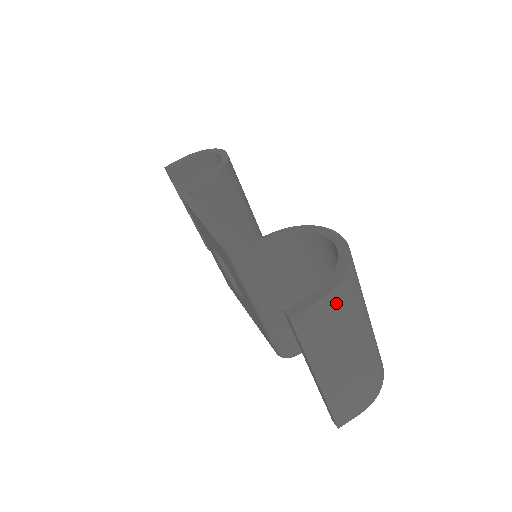
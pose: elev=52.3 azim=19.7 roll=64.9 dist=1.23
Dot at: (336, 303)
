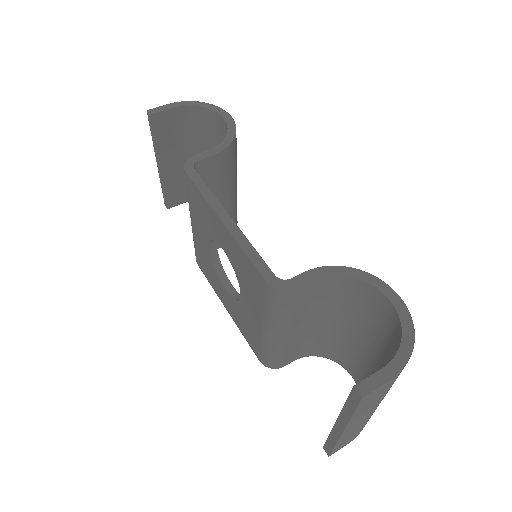
Dot at: (397, 377)
